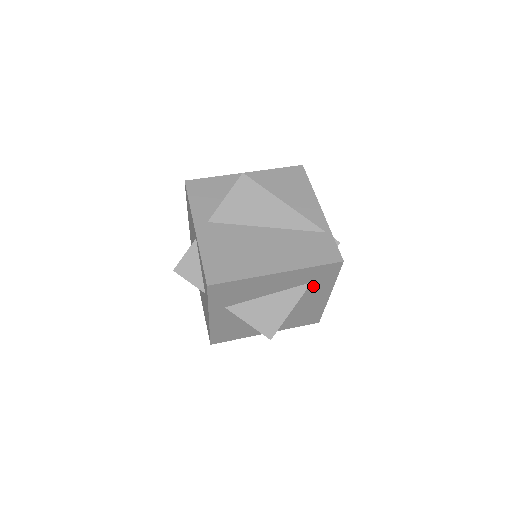
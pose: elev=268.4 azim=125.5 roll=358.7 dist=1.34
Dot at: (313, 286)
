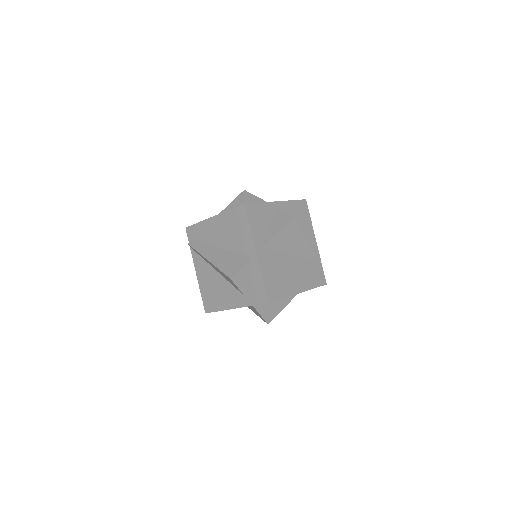
Dot at: occluded
